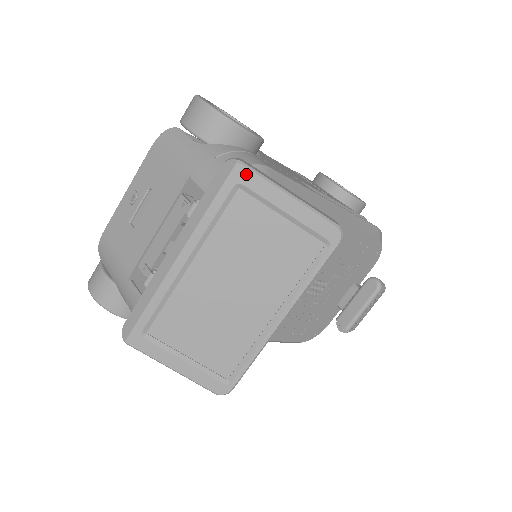
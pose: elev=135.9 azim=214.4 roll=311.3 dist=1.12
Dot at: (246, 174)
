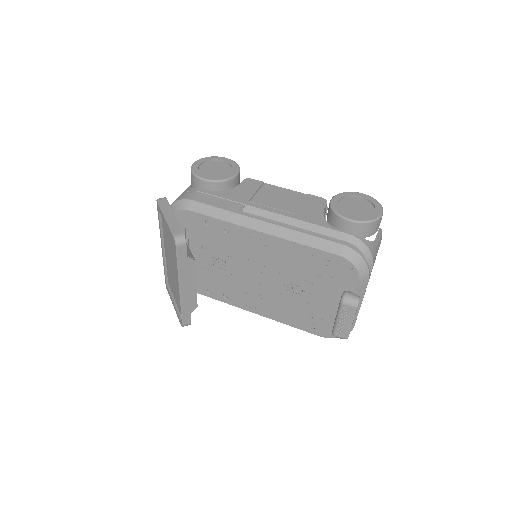
Dot at: (158, 206)
